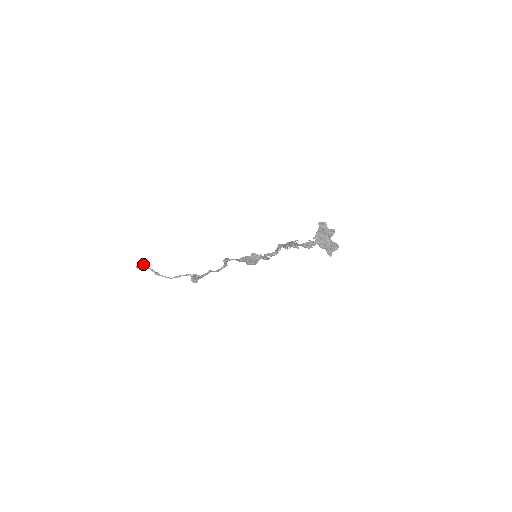
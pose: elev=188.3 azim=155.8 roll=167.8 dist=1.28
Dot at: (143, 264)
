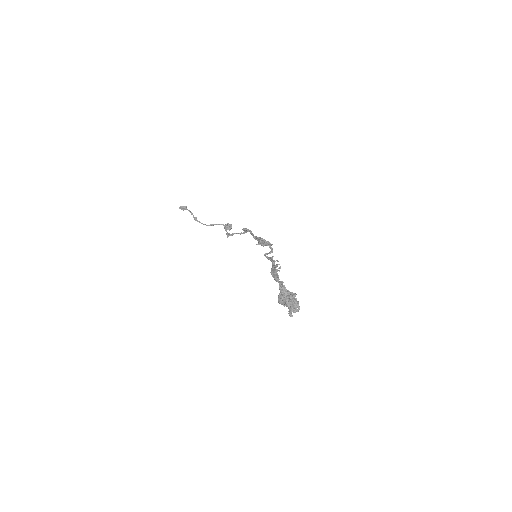
Dot at: (184, 206)
